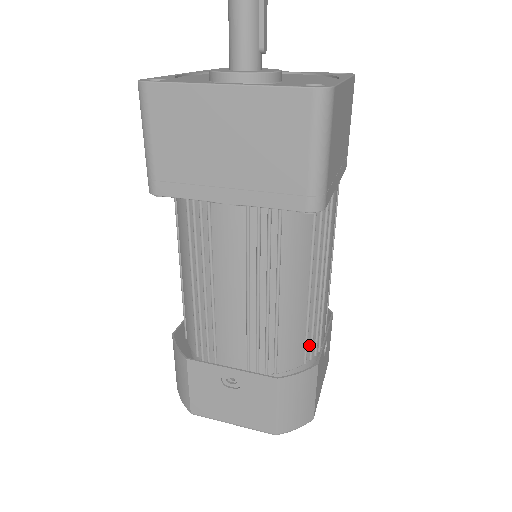
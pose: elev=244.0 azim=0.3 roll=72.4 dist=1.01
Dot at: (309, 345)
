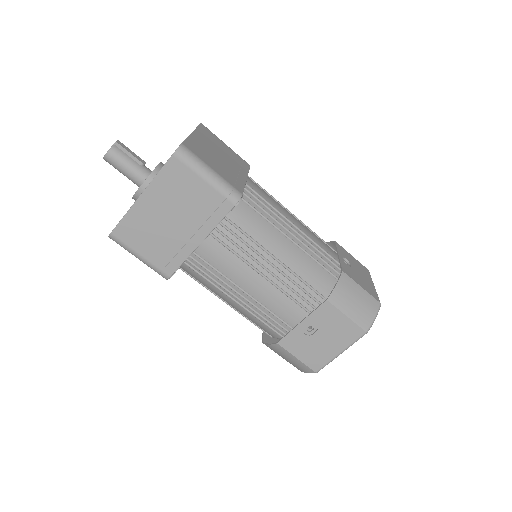
Dot at: (328, 267)
